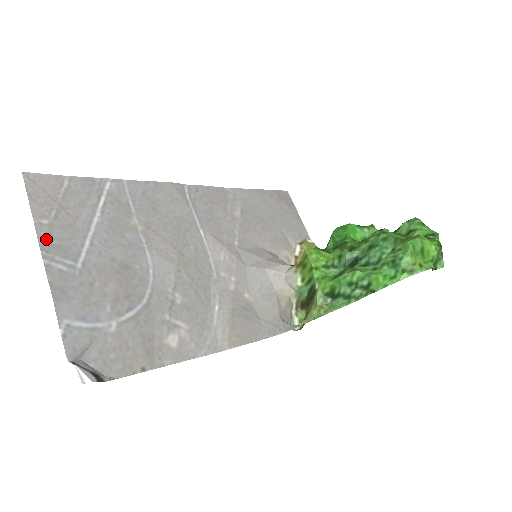
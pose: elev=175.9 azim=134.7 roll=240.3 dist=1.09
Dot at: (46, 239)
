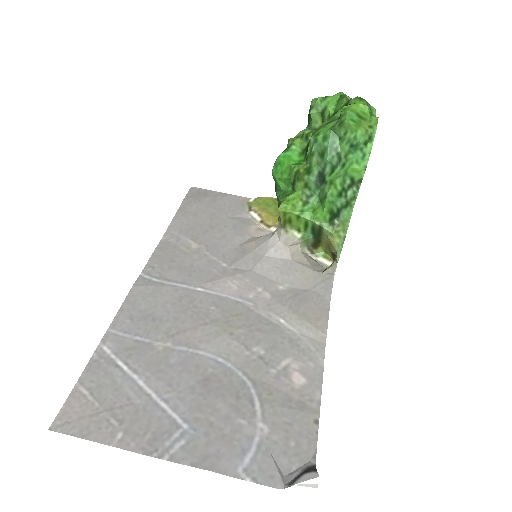
Dot at: (140, 444)
